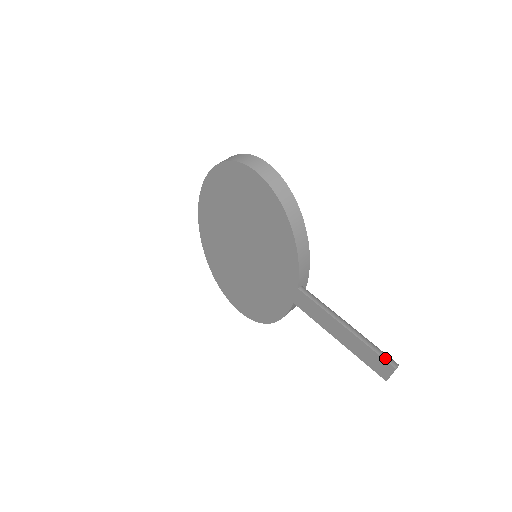
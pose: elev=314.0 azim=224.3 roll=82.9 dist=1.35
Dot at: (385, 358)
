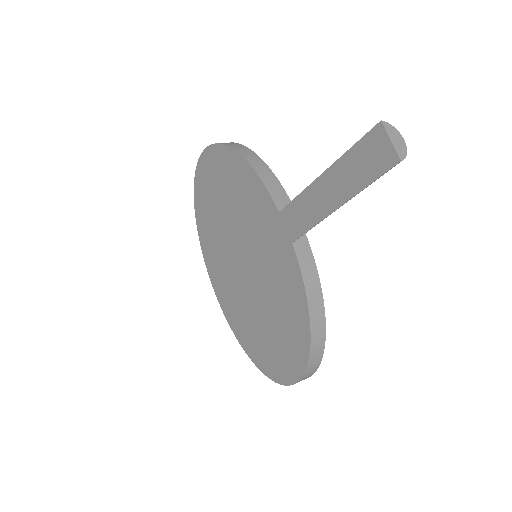
Dot at: (368, 134)
